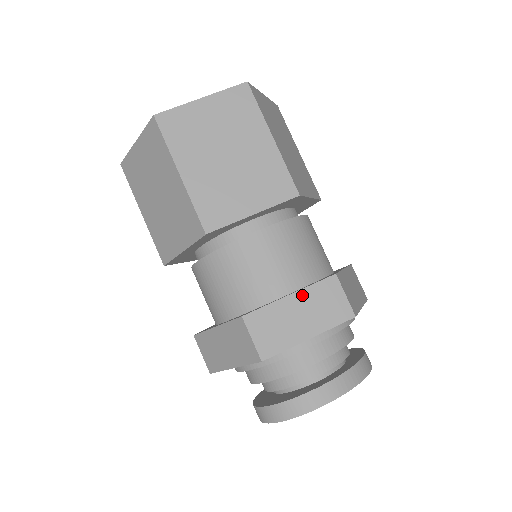
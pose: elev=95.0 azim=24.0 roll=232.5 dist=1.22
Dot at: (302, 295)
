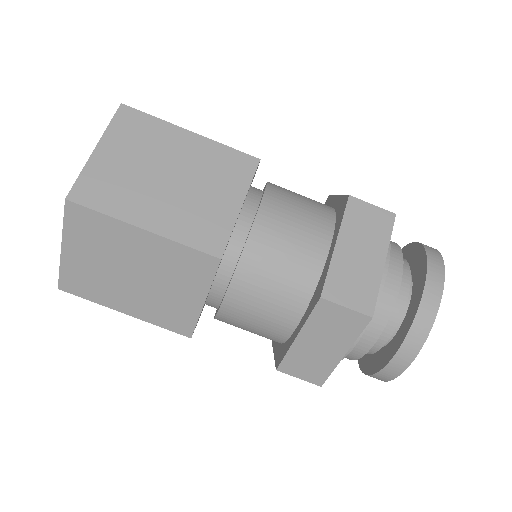
Dot at: (307, 331)
